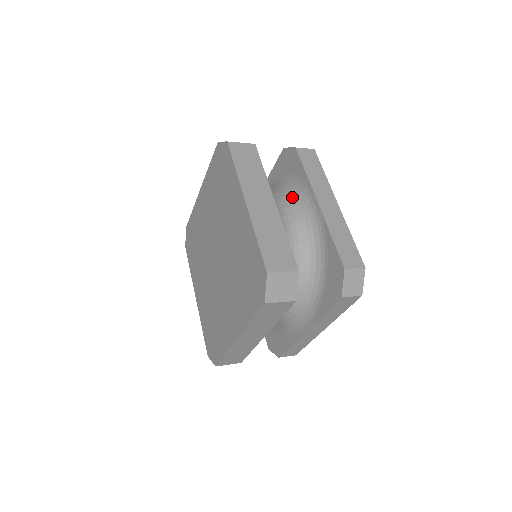
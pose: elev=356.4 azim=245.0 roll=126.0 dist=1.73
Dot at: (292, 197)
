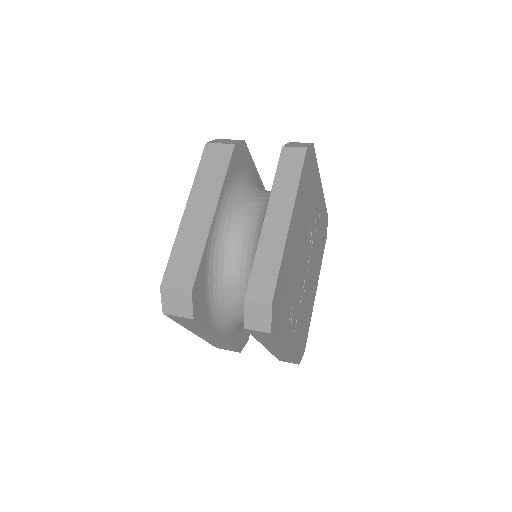
Dot at: (266, 204)
